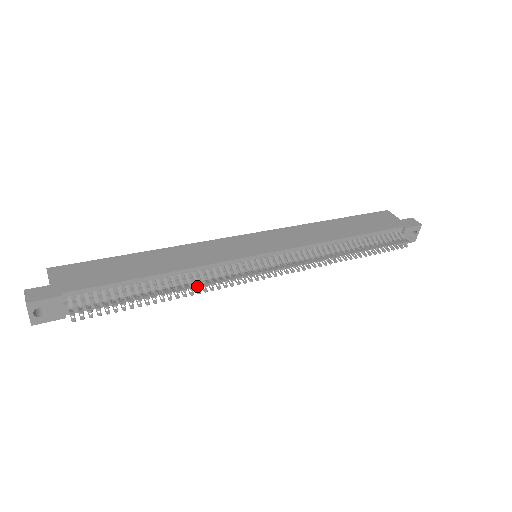
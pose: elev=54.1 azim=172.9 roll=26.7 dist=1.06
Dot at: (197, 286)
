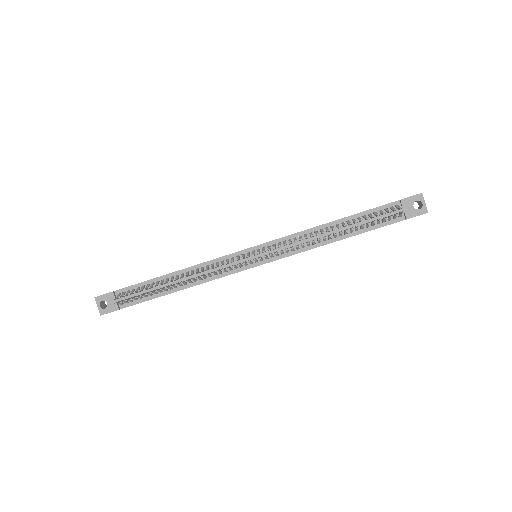
Dot at: (194, 273)
